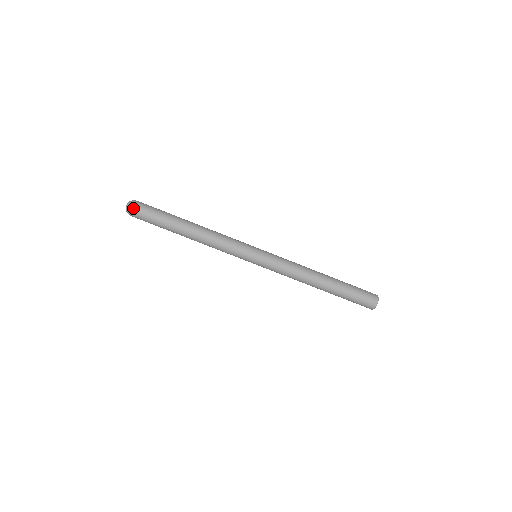
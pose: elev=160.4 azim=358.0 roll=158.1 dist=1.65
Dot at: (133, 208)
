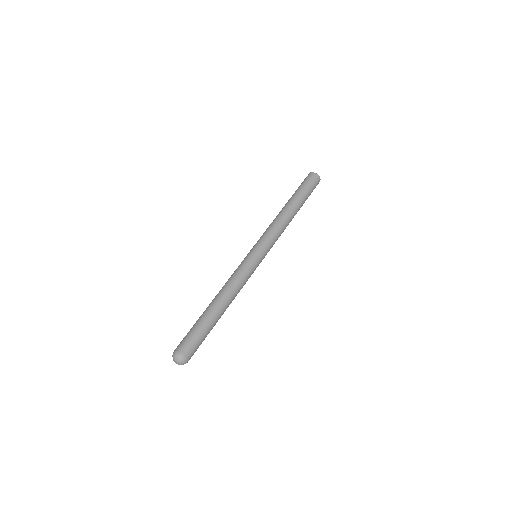
Dot at: (186, 356)
